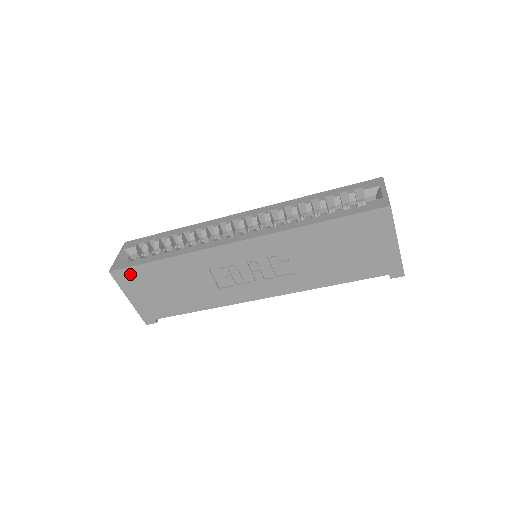
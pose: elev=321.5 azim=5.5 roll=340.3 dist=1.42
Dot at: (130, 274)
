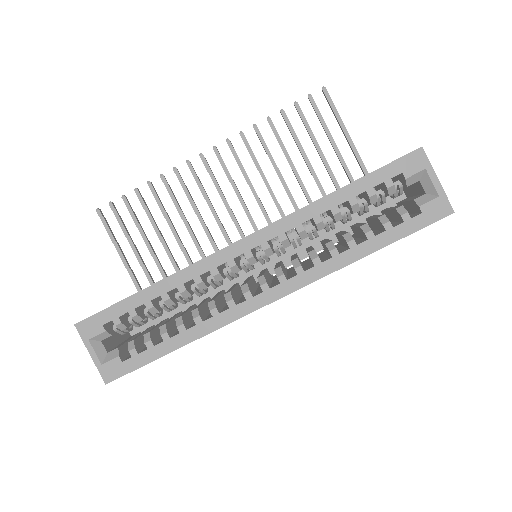
Dot at: occluded
